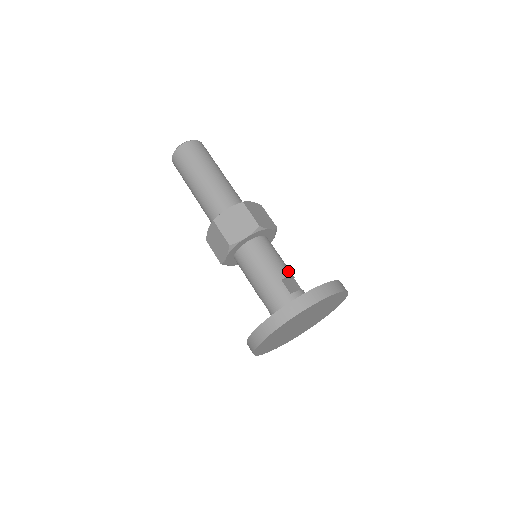
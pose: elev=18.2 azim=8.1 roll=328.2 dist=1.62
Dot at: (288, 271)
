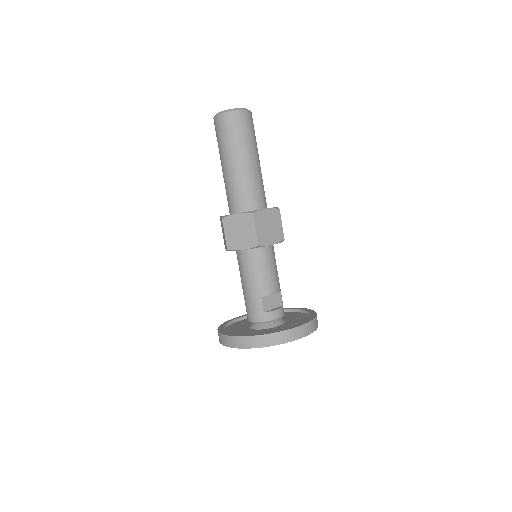
Dot at: (273, 288)
